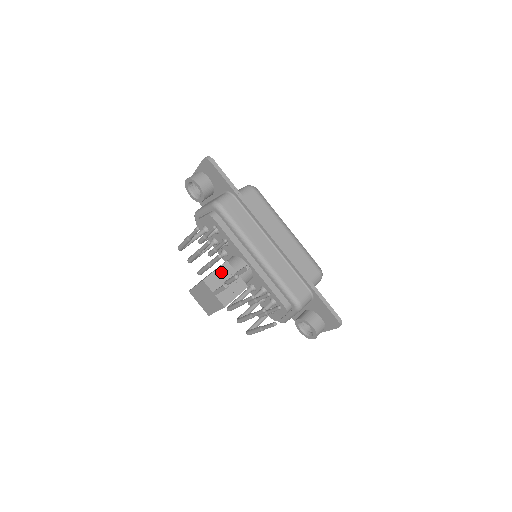
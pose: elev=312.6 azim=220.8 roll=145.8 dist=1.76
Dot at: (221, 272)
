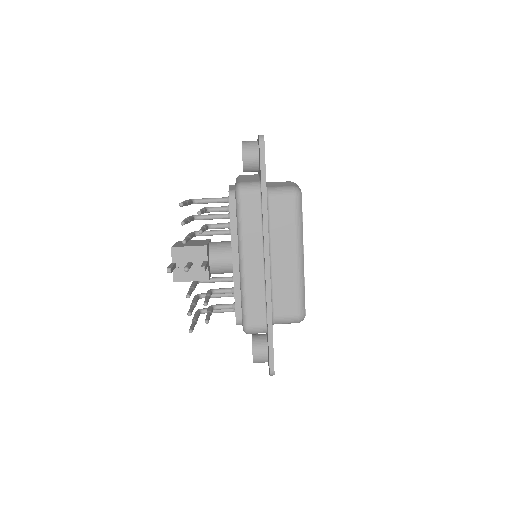
Dot at: (193, 251)
